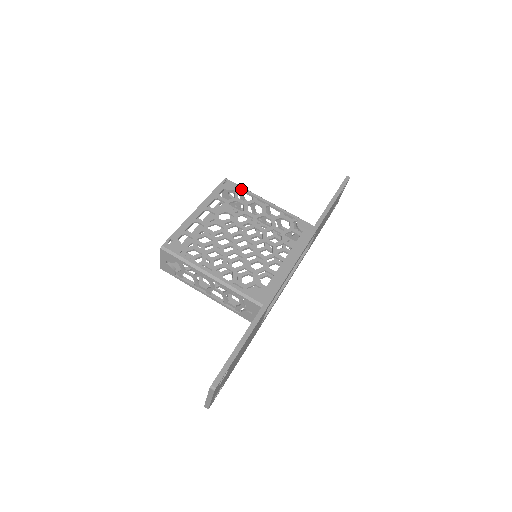
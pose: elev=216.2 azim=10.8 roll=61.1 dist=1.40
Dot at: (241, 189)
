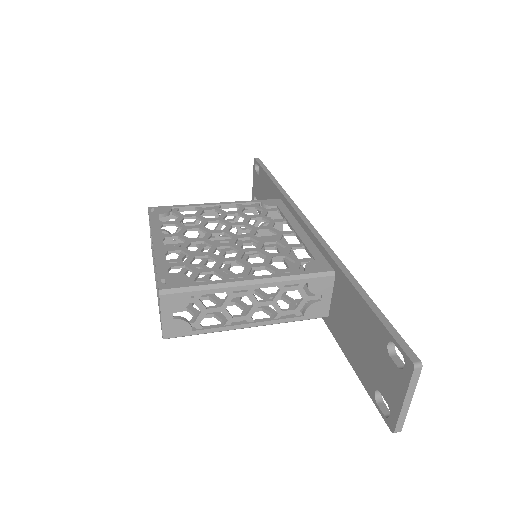
Dot at: (176, 207)
